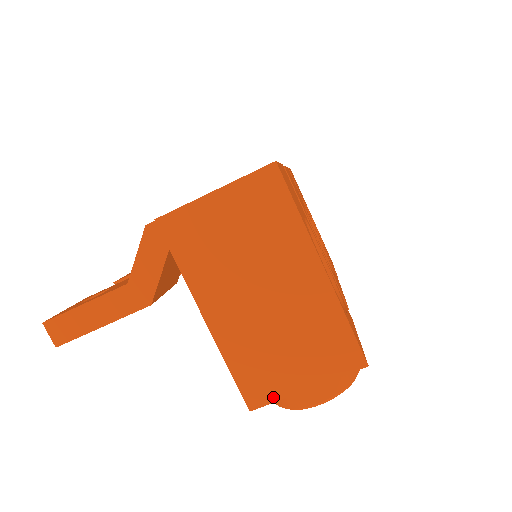
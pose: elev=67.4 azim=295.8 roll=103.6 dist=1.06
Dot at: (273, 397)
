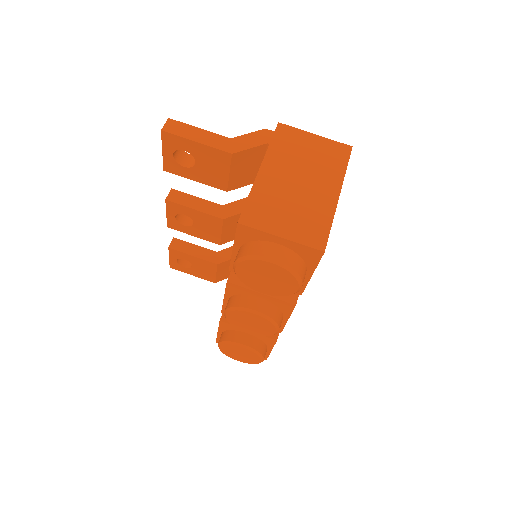
Dot at: (258, 226)
